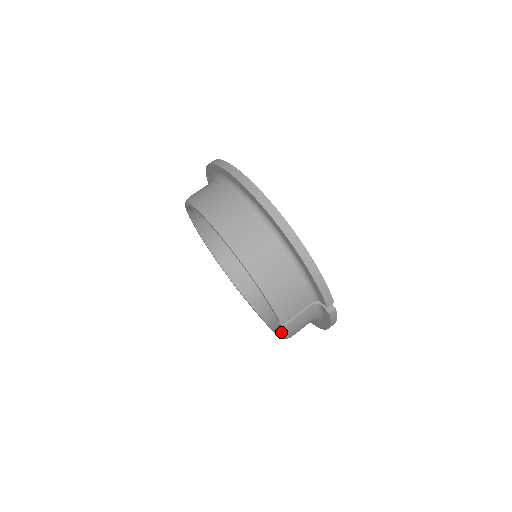
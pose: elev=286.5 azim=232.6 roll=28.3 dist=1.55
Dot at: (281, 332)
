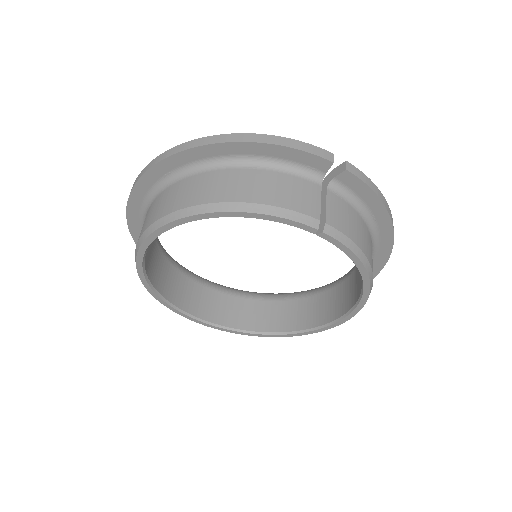
Dot at: occluded
